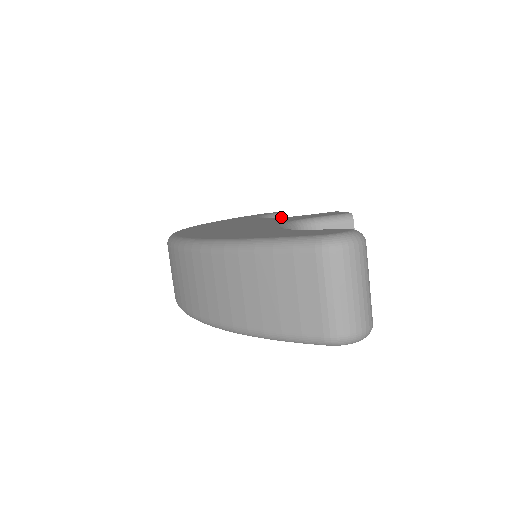
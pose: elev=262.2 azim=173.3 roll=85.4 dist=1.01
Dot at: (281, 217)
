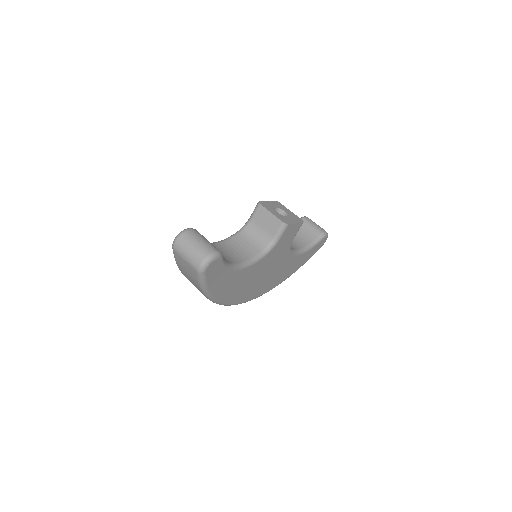
Dot at: occluded
